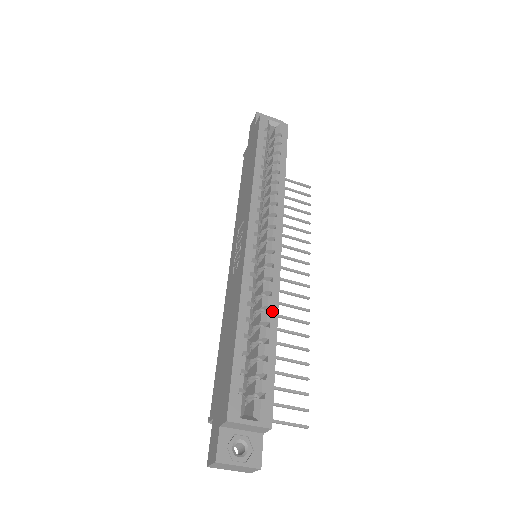
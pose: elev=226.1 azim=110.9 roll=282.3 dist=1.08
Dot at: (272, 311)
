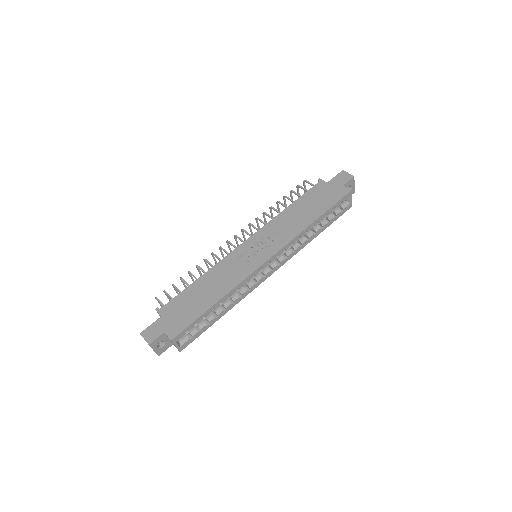
Dot at: (233, 305)
